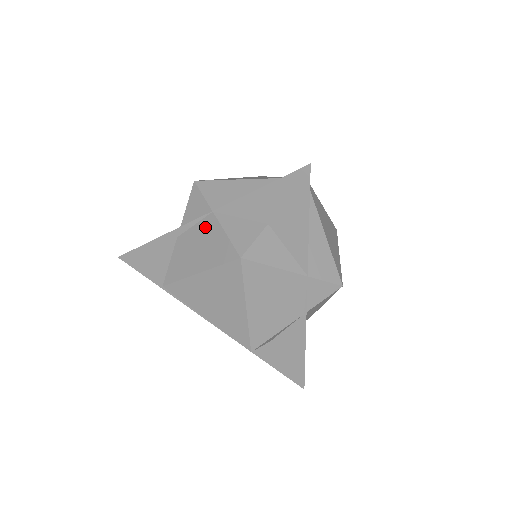
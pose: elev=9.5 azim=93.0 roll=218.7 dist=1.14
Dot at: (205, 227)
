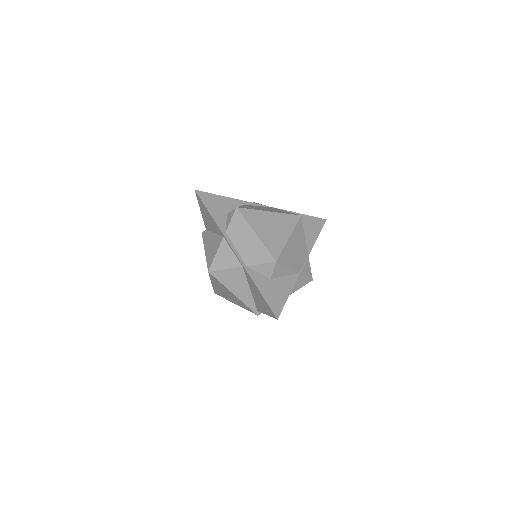
Dot at: (270, 208)
